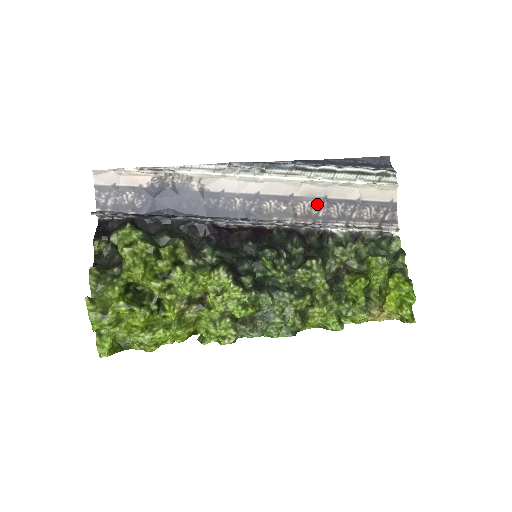
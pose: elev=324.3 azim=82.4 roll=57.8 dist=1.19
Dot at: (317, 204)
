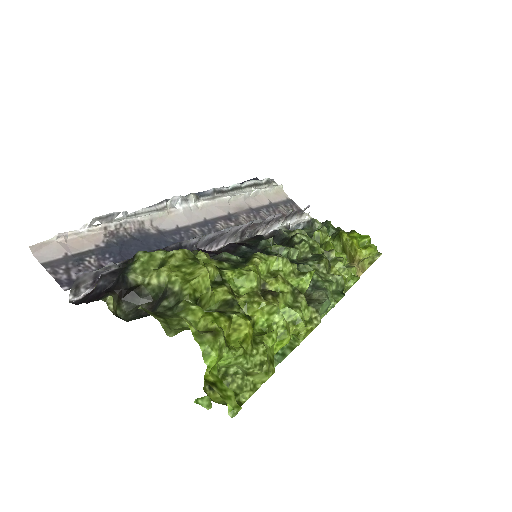
Dot at: (250, 214)
